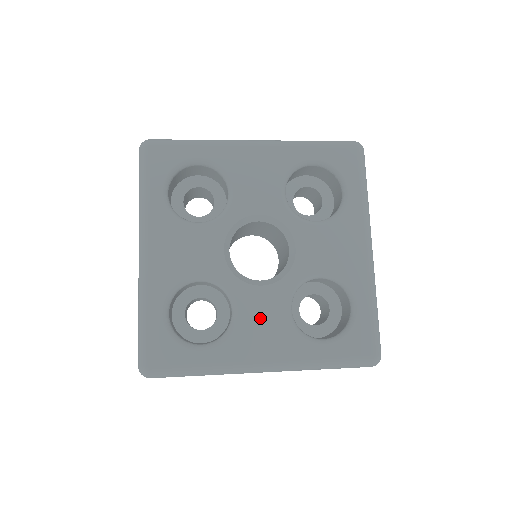
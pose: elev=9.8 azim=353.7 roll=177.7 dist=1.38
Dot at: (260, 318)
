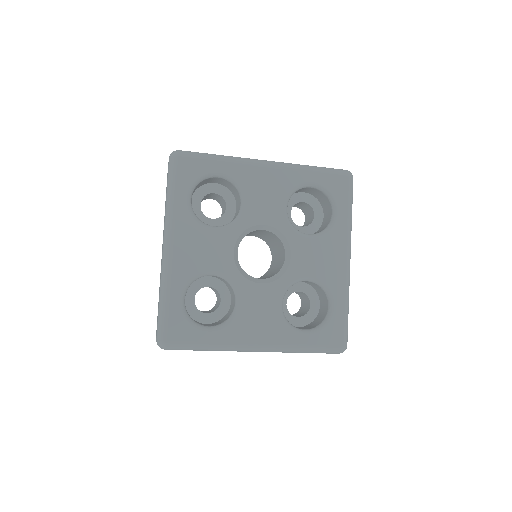
Dot at: (258, 309)
